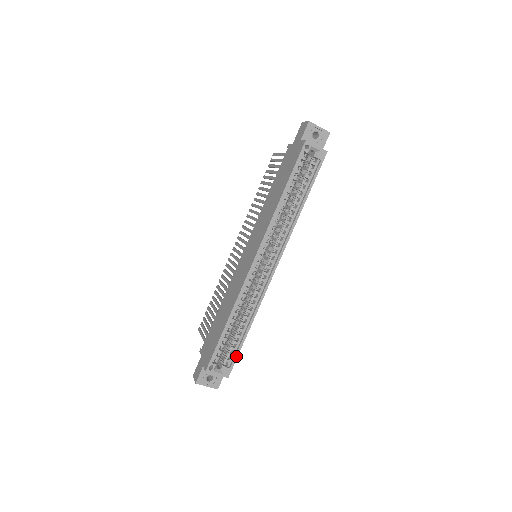
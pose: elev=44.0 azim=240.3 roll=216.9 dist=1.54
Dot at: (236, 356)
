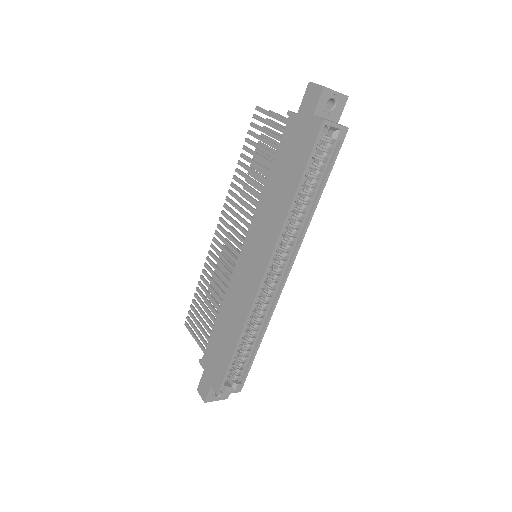
Dot at: (248, 371)
